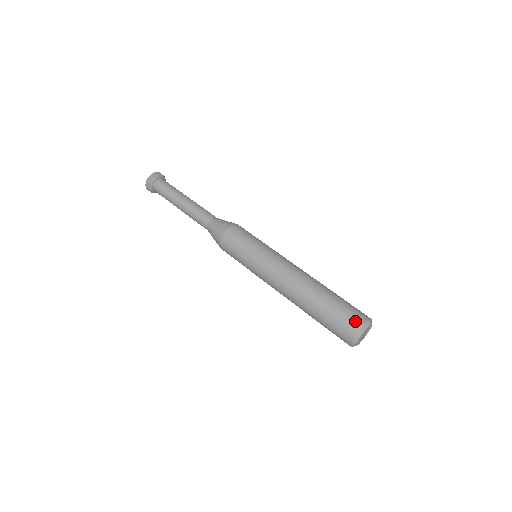
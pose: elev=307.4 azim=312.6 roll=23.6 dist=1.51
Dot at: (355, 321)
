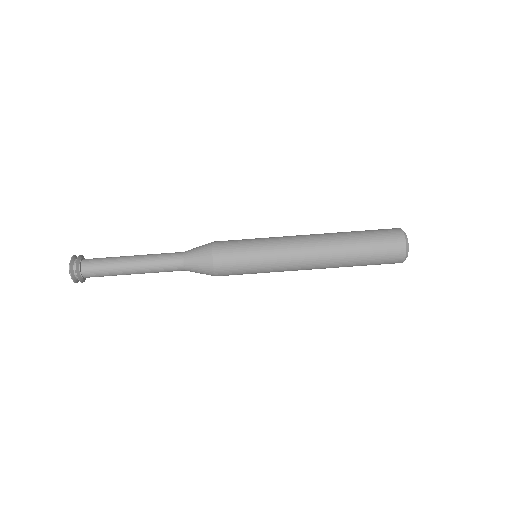
Dot at: (396, 242)
